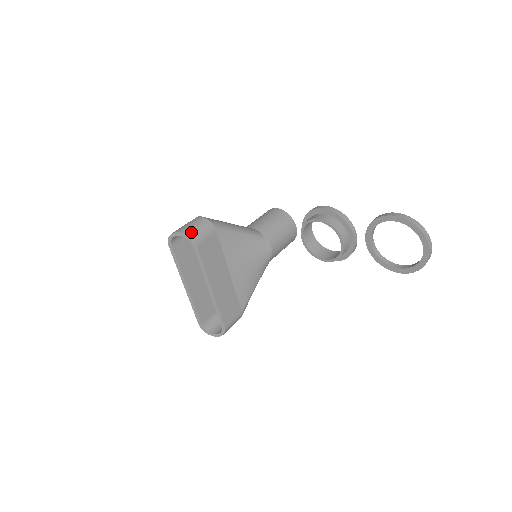
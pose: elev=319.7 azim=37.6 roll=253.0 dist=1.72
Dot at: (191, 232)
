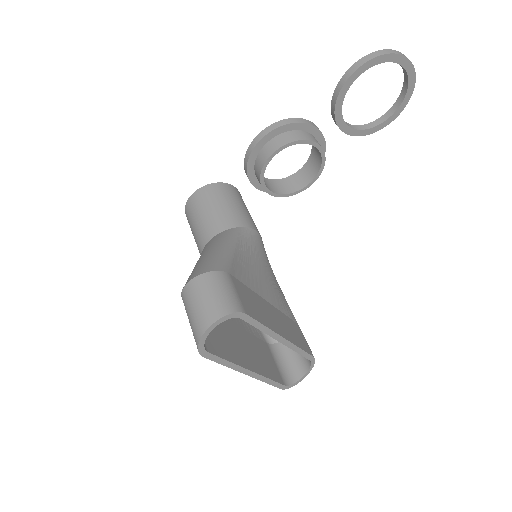
Dot at: (222, 307)
